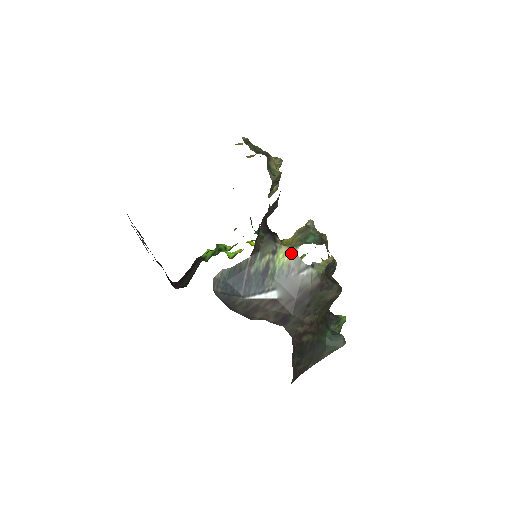
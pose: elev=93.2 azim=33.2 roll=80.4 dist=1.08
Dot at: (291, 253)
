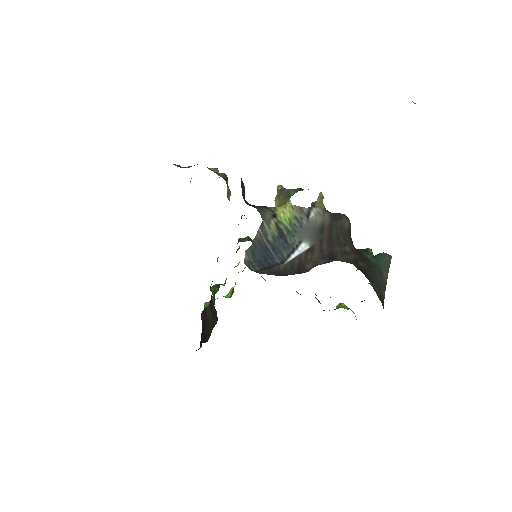
Dot at: (288, 208)
